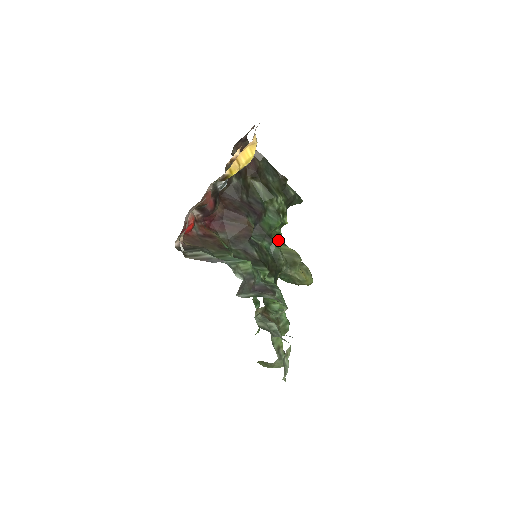
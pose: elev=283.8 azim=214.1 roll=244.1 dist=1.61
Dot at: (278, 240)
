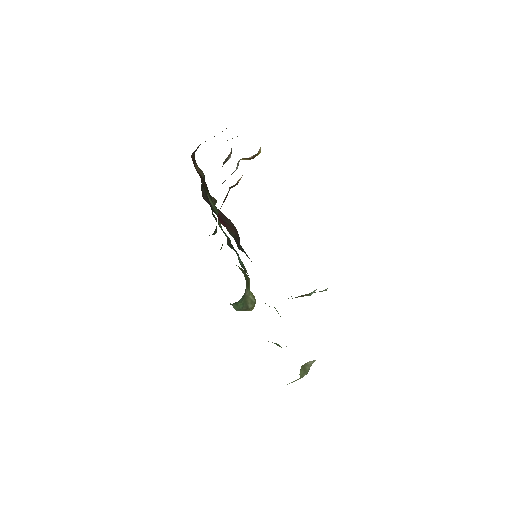
Dot at: occluded
